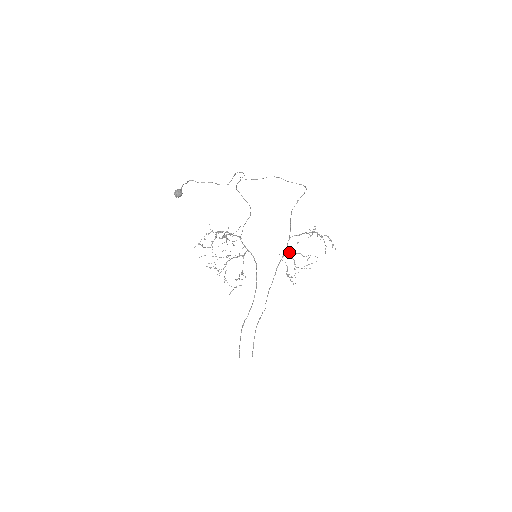
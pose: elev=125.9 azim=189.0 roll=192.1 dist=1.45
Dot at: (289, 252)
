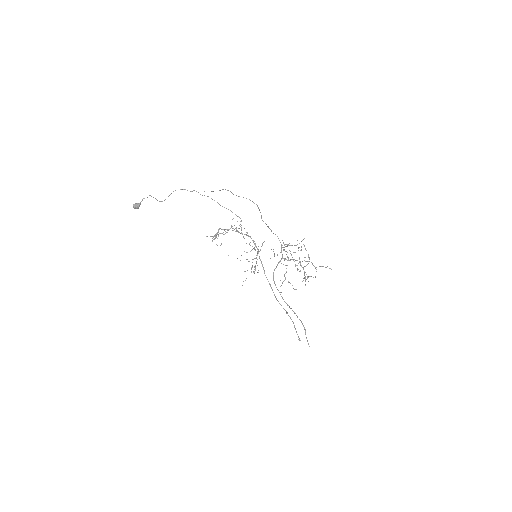
Dot at: (286, 259)
